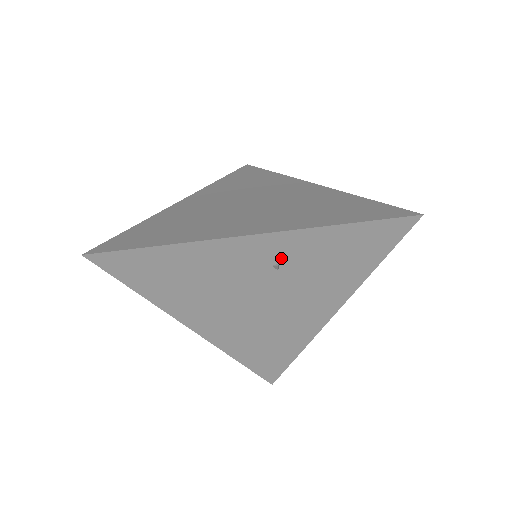
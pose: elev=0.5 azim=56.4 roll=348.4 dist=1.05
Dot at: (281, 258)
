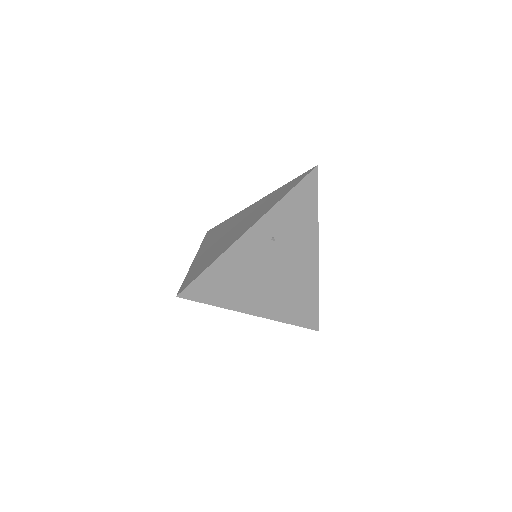
Dot at: (272, 232)
